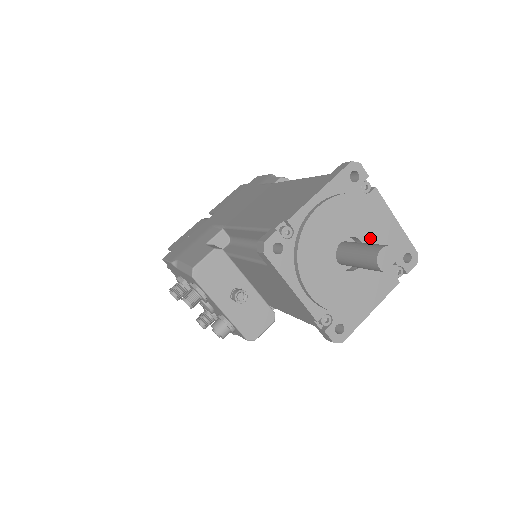
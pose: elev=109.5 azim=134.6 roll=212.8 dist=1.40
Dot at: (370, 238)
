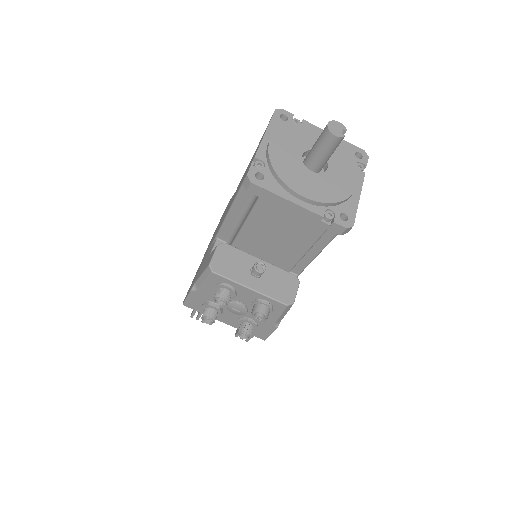
Dot at: occluded
